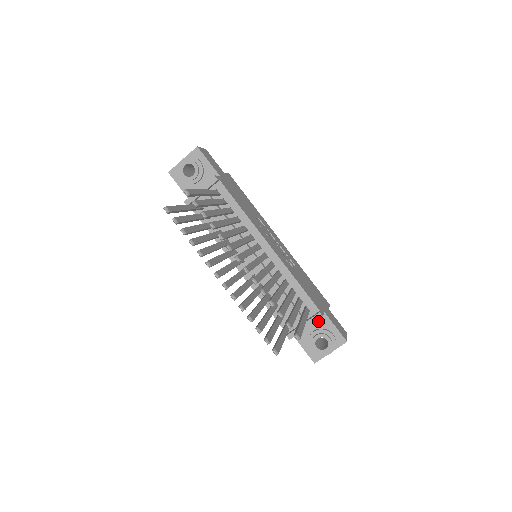
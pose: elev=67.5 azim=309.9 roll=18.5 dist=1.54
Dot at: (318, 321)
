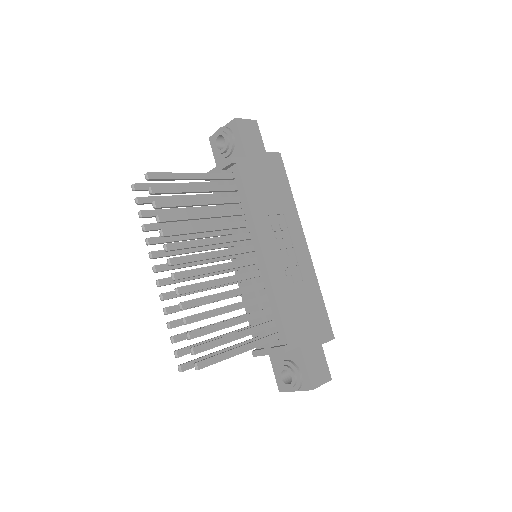
Dot at: (292, 352)
